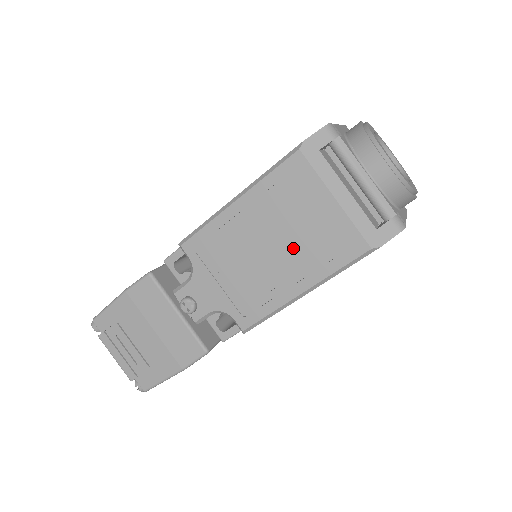
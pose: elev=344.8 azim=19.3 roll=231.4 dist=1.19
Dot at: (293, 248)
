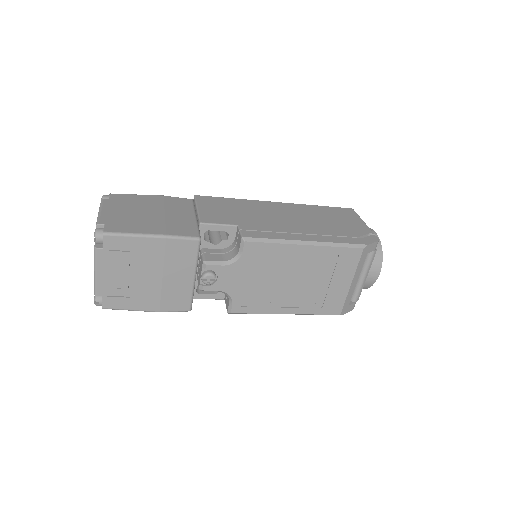
Dot at: (308, 290)
